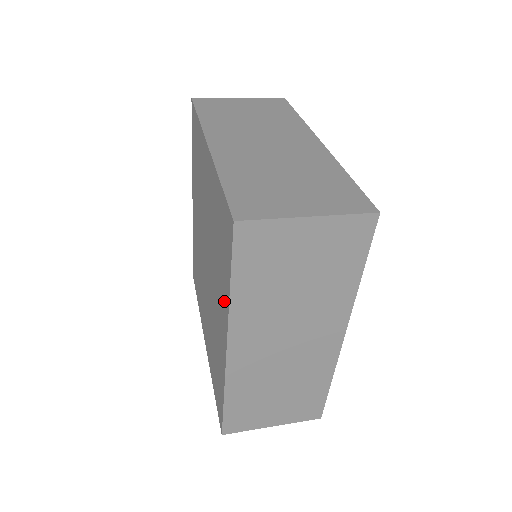
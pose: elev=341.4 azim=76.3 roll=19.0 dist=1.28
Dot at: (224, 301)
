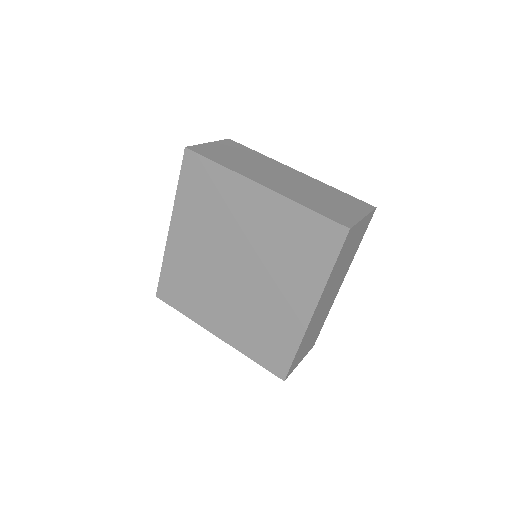
Dot at: (311, 283)
